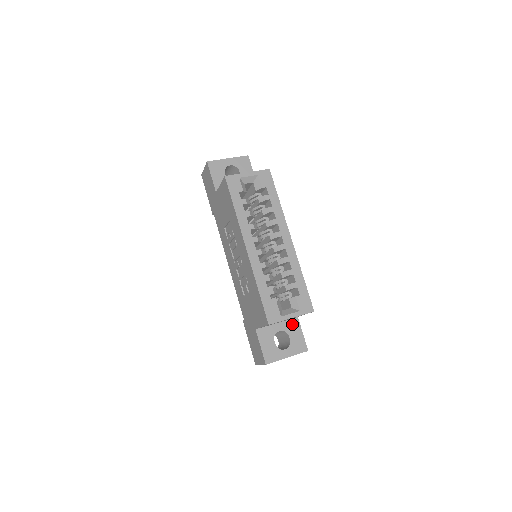
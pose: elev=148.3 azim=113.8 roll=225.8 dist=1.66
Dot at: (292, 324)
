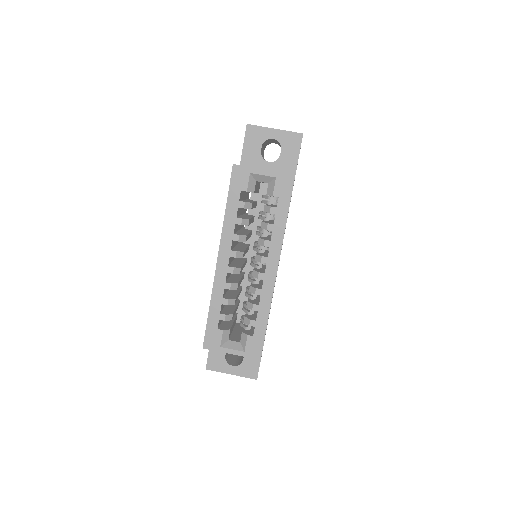
Dot at: occluded
